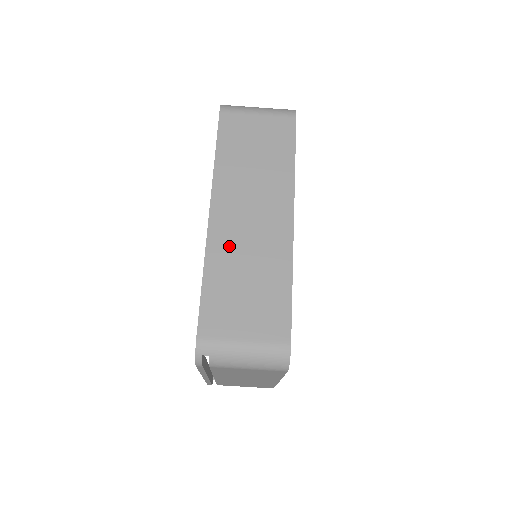
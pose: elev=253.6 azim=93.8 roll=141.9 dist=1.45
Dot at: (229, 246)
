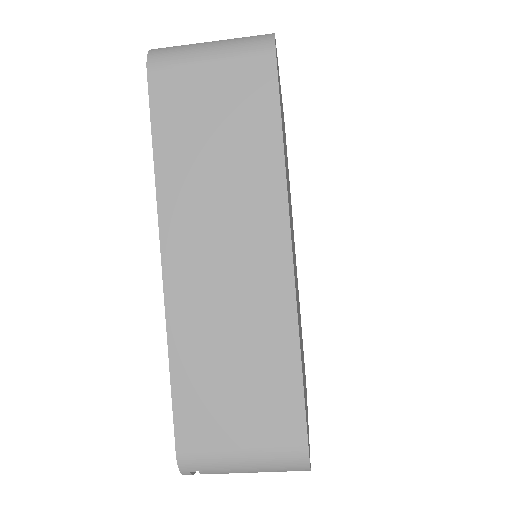
Dot at: (199, 311)
